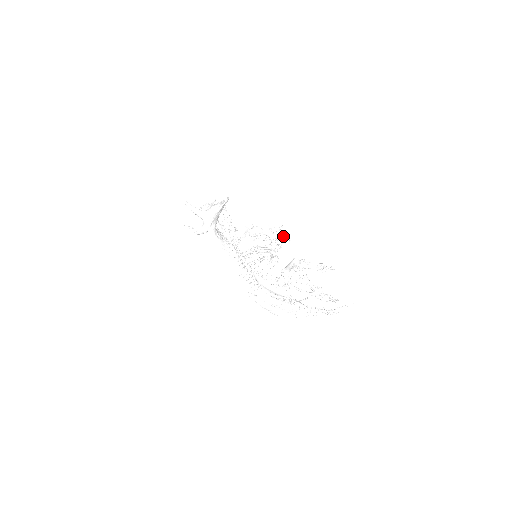
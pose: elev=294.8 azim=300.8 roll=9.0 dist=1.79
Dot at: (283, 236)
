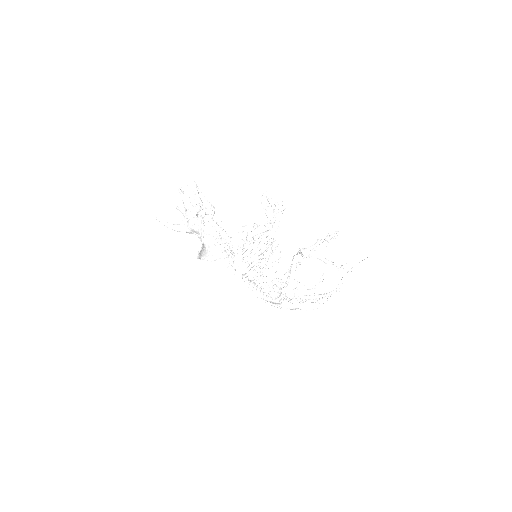
Dot at: (275, 212)
